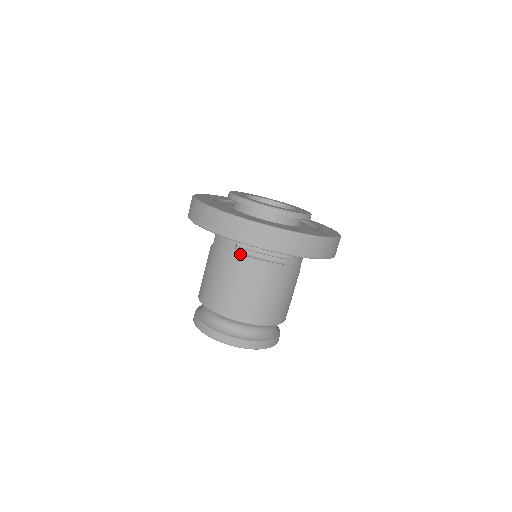
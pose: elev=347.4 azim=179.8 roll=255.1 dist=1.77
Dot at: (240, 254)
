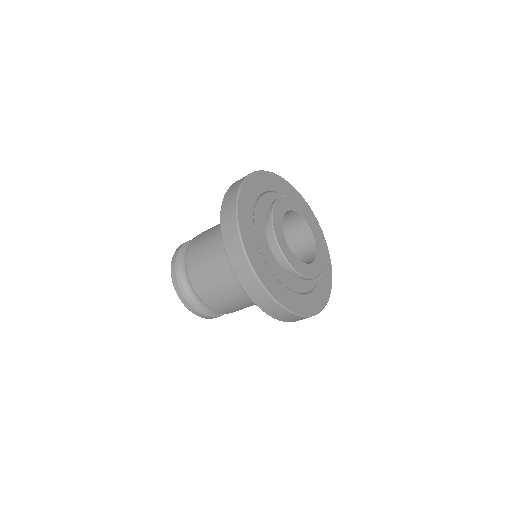
Dot at: occluded
